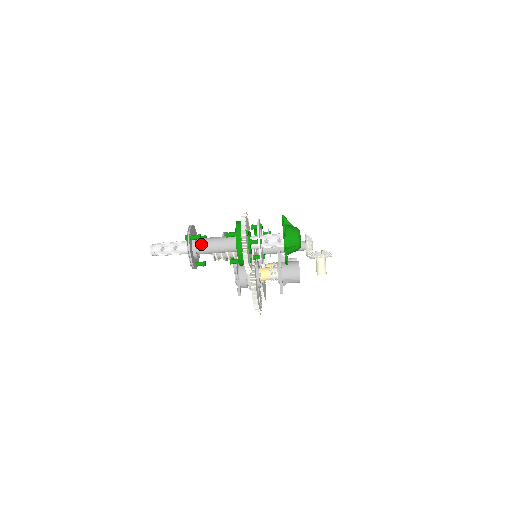
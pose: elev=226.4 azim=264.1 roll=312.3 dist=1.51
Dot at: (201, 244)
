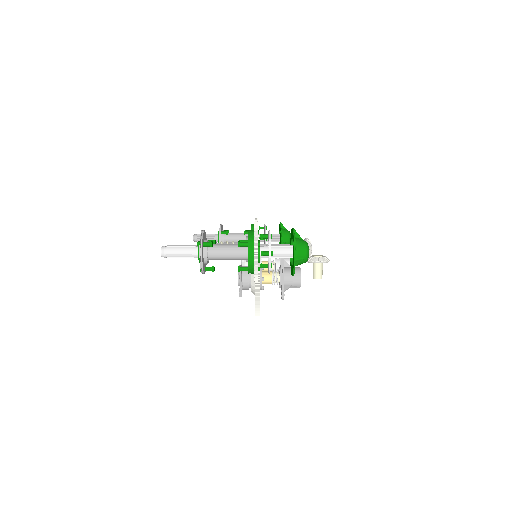
Dot at: (212, 250)
